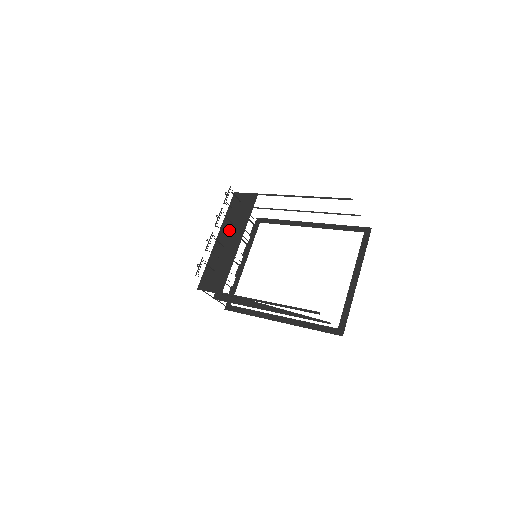
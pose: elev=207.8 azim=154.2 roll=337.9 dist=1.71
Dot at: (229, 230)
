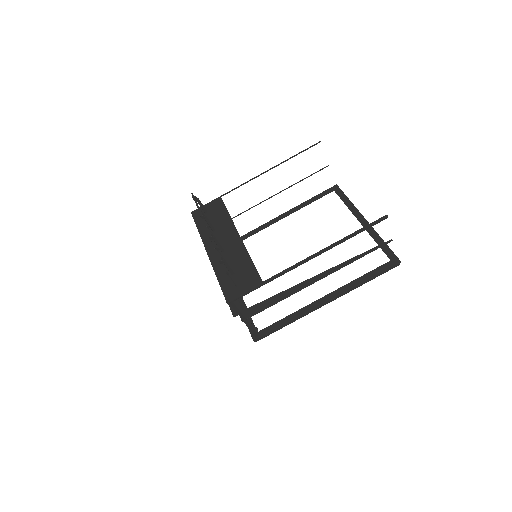
Dot at: (216, 237)
